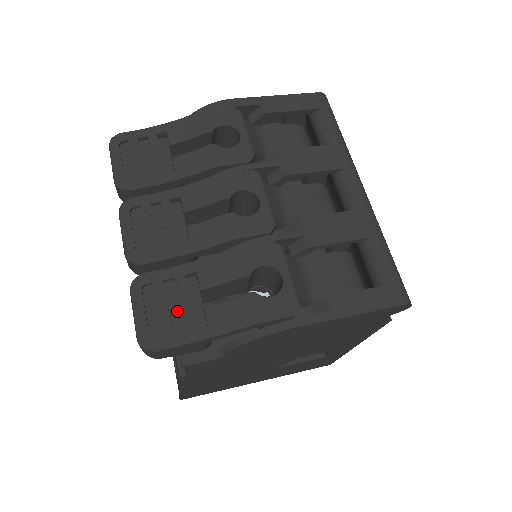
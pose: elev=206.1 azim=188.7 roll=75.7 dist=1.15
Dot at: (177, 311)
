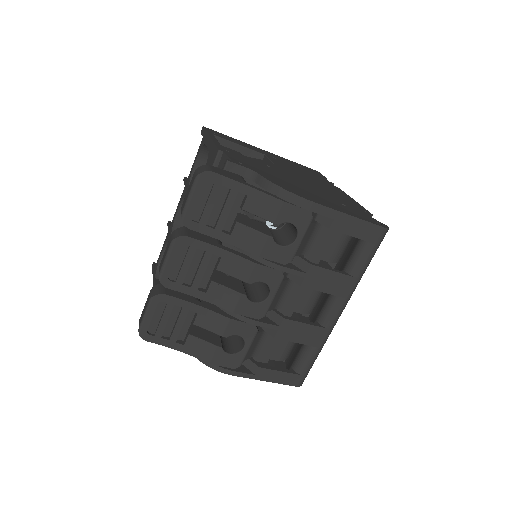
Dot at: (172, 324)
